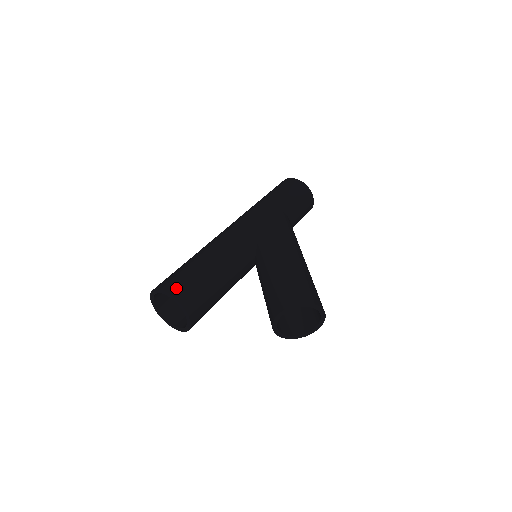
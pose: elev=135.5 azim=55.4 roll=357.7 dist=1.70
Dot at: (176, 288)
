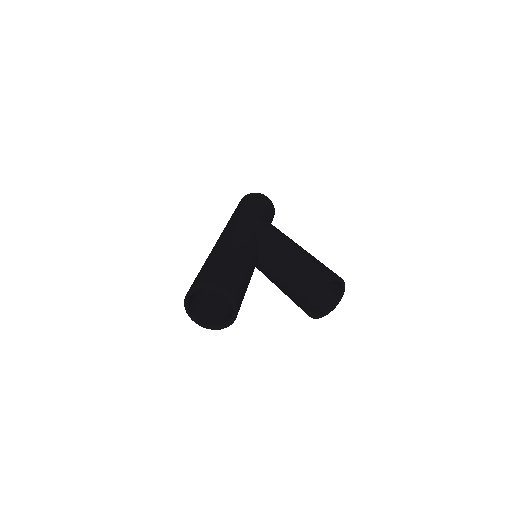
Dot at: (219, 281)
